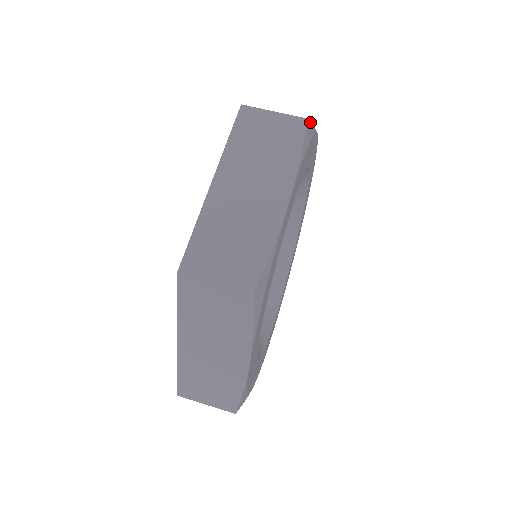
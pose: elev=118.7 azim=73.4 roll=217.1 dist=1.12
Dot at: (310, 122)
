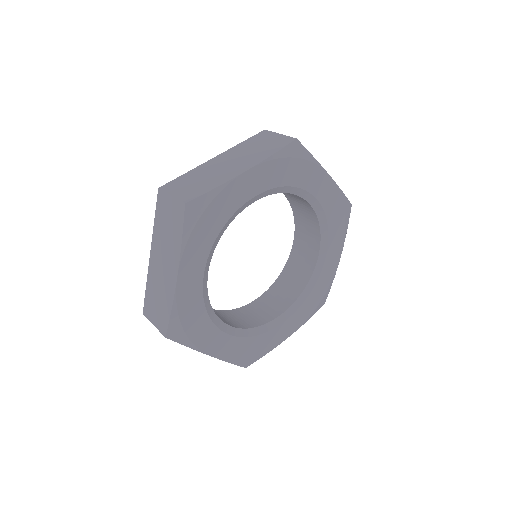
Dot at: (303, 146)
